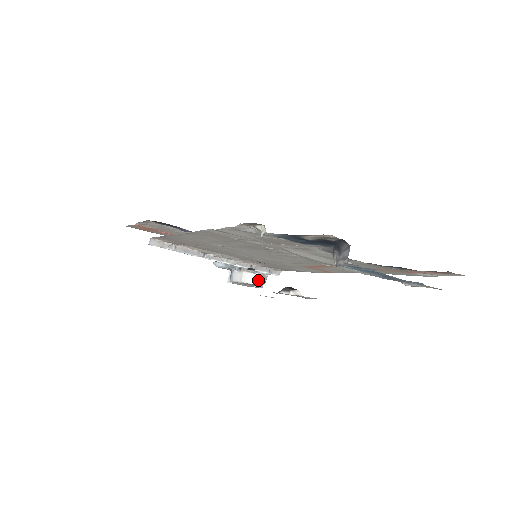
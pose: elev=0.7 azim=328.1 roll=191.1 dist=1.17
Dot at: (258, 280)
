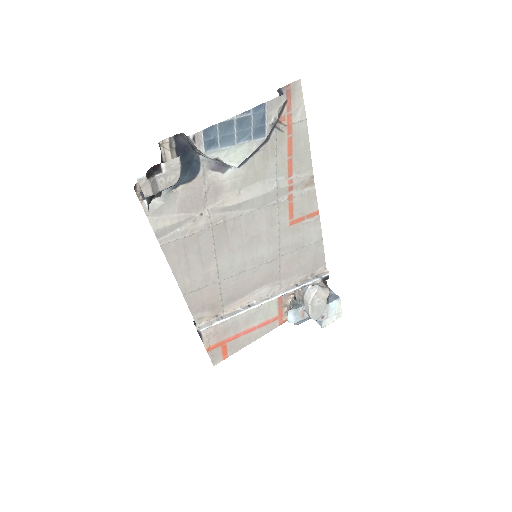
Dot at: (314, 288)
